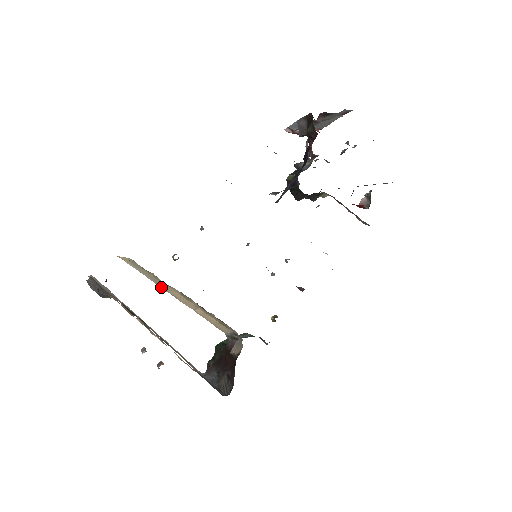
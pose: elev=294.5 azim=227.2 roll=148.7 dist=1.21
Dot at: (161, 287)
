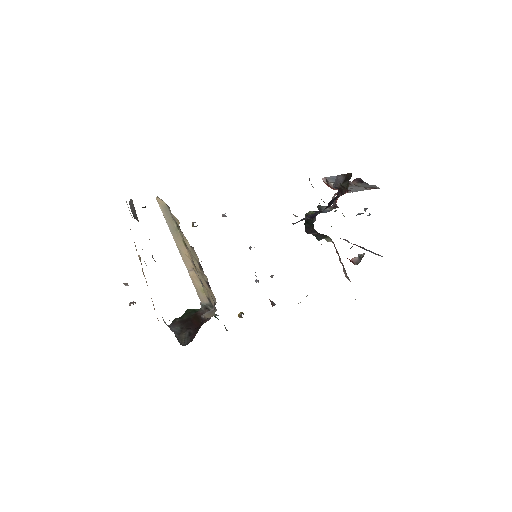
Dot at: (174, 239)
